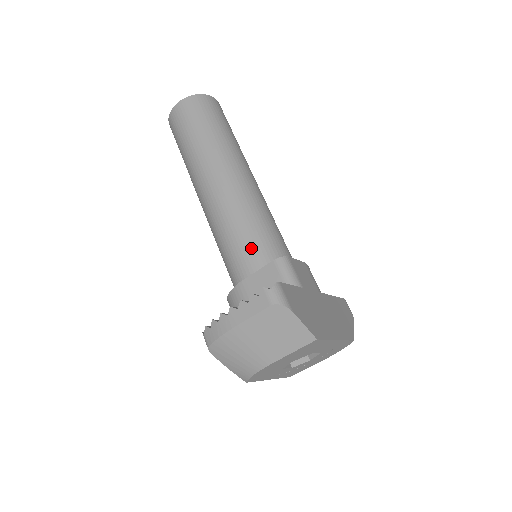
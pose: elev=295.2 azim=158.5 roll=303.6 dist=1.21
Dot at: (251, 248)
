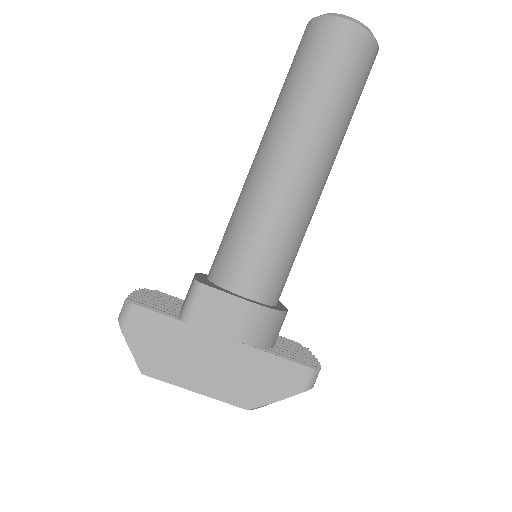
Dot at: (222, 249)
